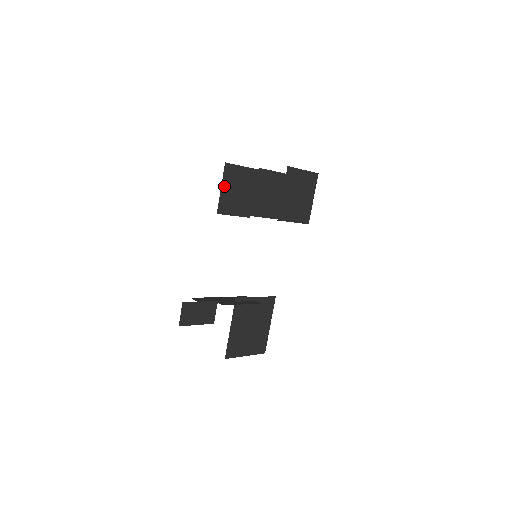
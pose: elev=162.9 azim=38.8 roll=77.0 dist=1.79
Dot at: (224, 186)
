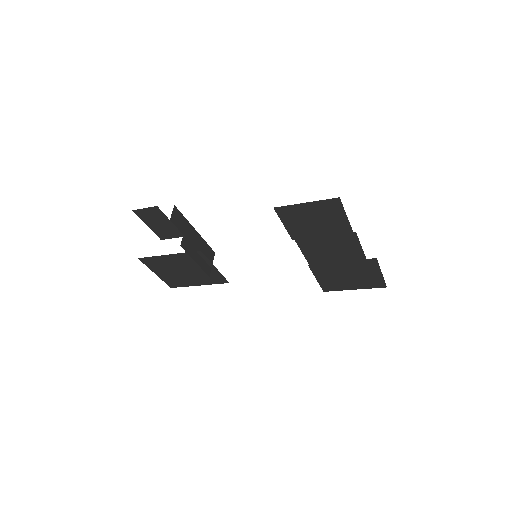
Dot at: (311, 205)
